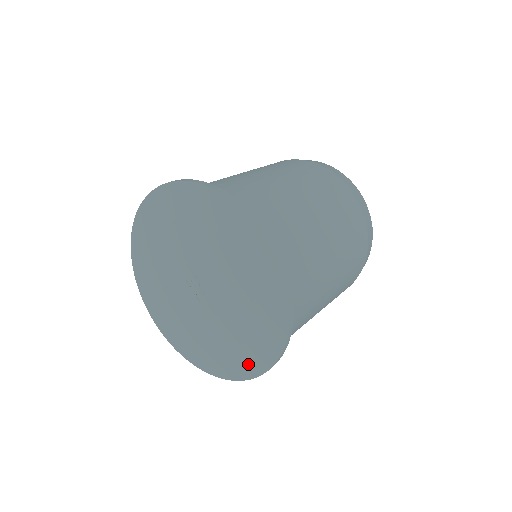
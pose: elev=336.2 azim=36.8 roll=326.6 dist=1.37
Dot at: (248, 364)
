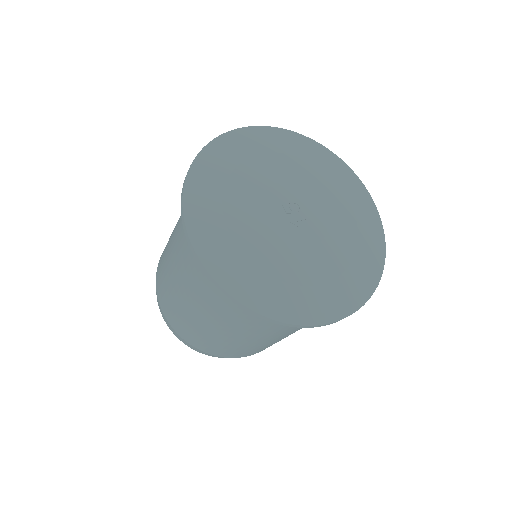
Dot at: (347, 296)
